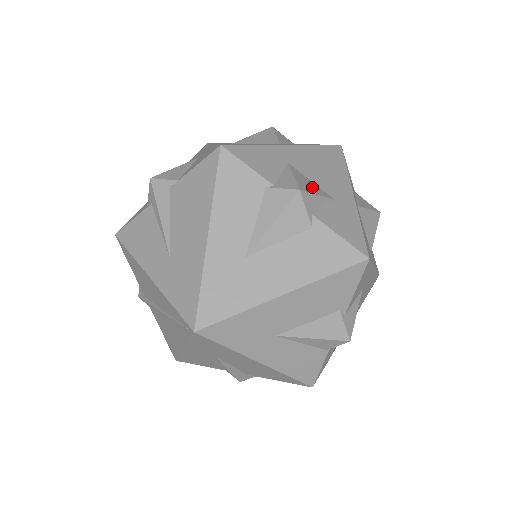
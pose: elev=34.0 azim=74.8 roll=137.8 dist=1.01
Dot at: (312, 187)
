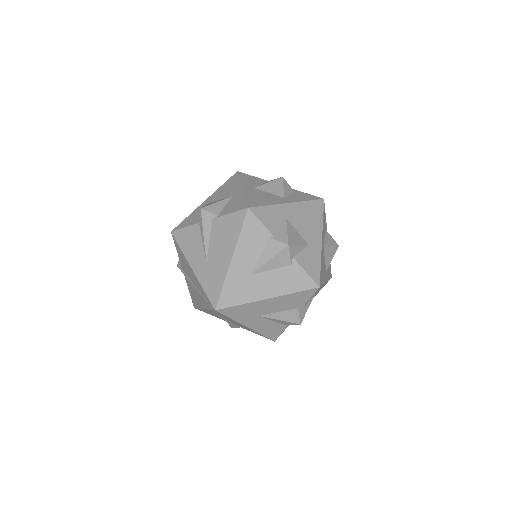
Dot at: (297, 238)
